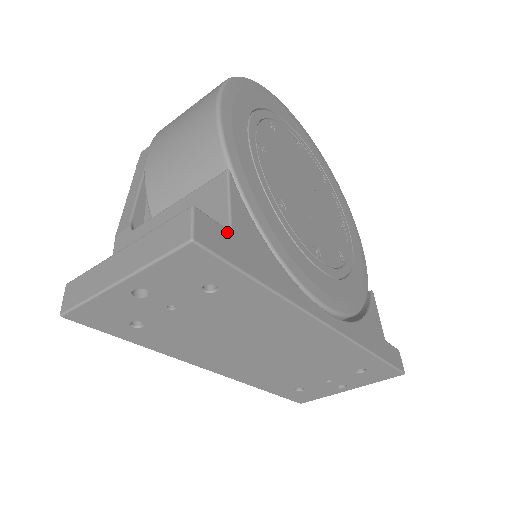
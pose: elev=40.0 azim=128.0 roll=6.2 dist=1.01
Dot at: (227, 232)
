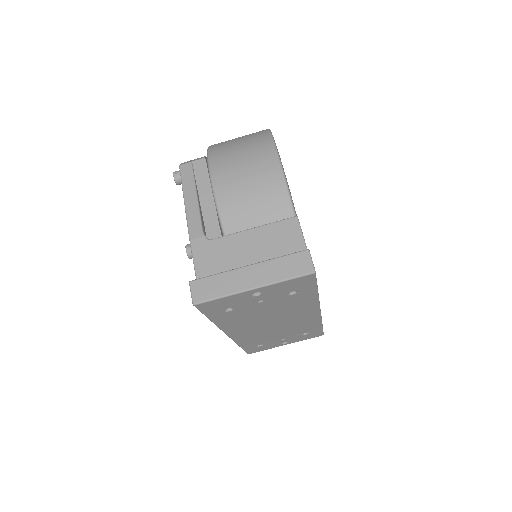
Dot at: occluded
